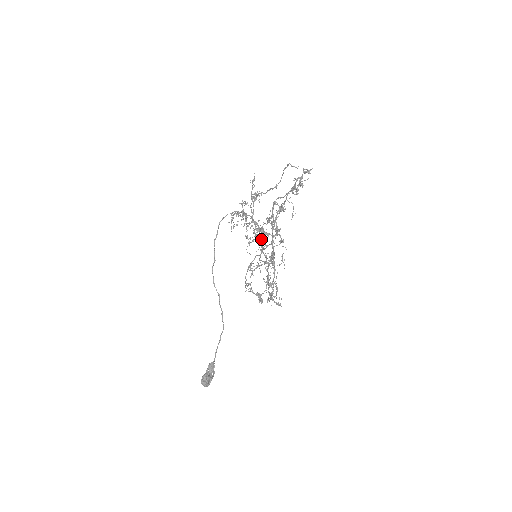
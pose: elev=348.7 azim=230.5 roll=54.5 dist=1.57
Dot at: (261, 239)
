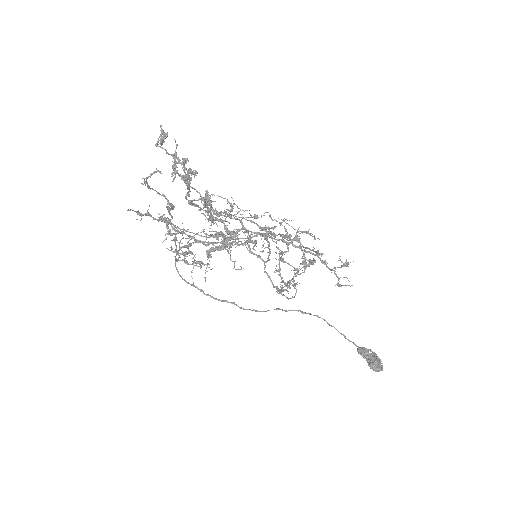
Dot at: (232, 234)
